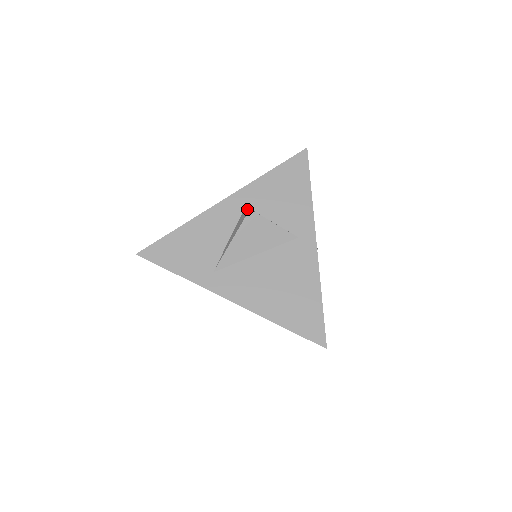
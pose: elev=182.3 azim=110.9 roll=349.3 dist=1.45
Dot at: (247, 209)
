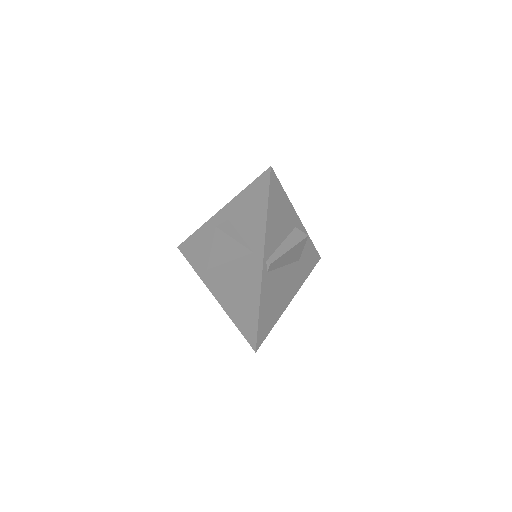
Dot at: (220, 224)
